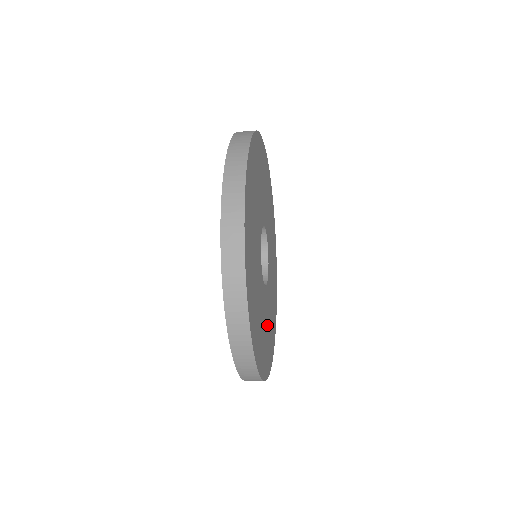
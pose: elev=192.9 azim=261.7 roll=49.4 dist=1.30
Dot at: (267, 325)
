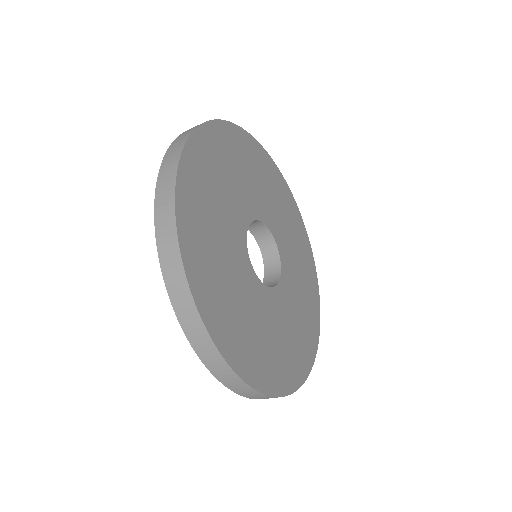
Dot at: (298, 306)
